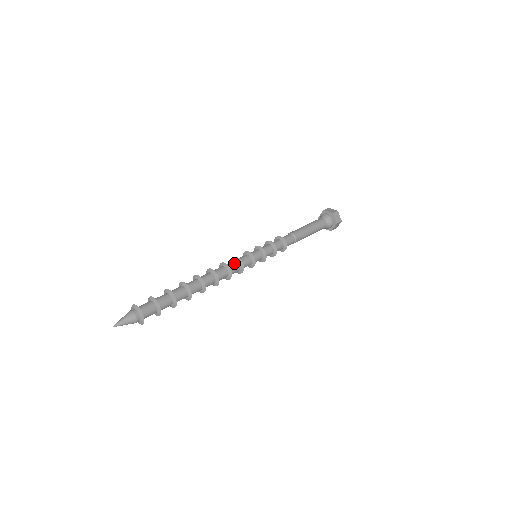
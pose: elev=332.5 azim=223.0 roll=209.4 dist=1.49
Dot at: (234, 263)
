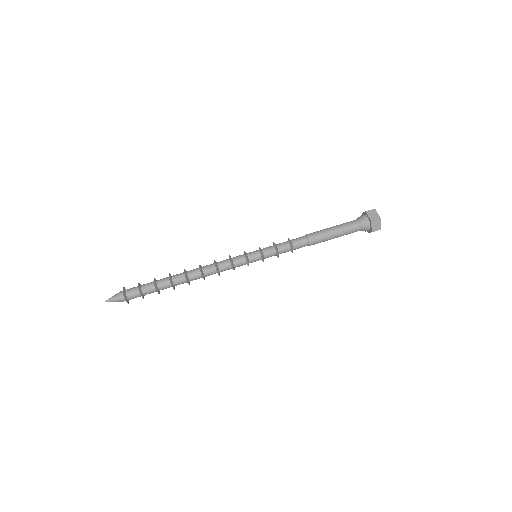
Dot at: (227, 269)
